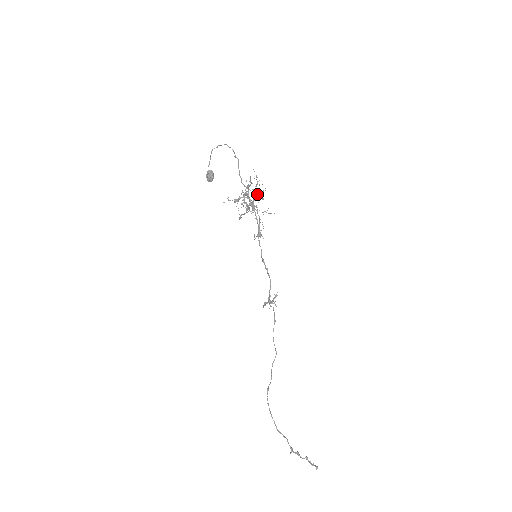
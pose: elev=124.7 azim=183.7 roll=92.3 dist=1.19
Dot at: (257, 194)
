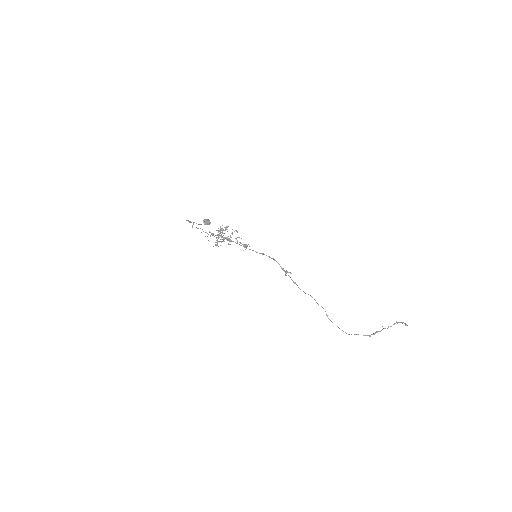
Dot at: (219, 235)
